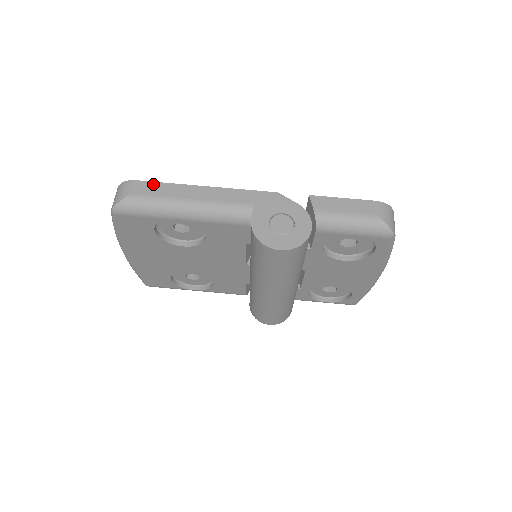
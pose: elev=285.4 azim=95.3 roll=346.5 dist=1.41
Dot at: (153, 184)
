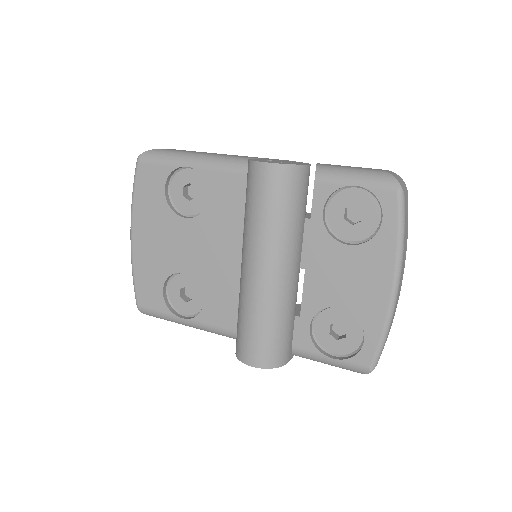
Dot at: (181, 150)
